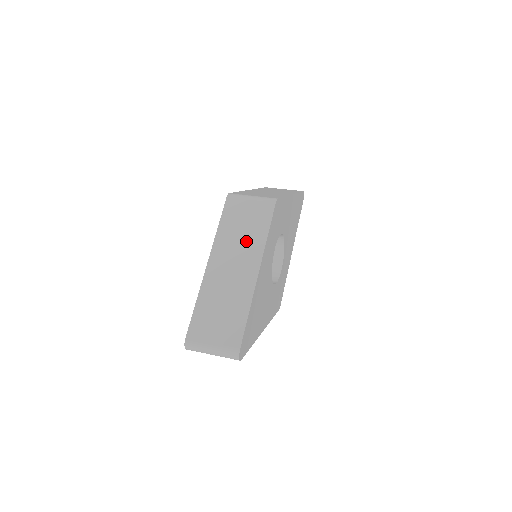
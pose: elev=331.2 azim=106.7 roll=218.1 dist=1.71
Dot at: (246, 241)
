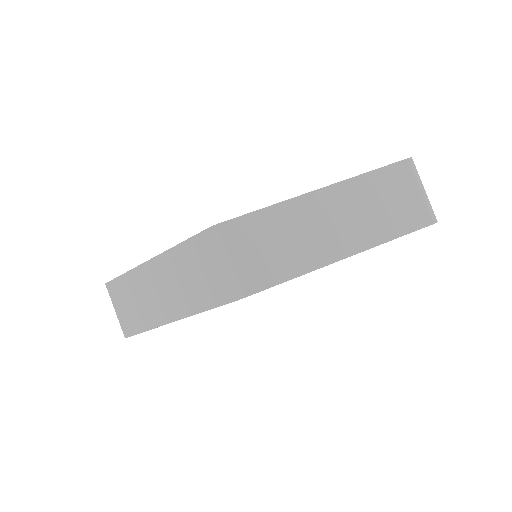
Dot at: (185, 290)
